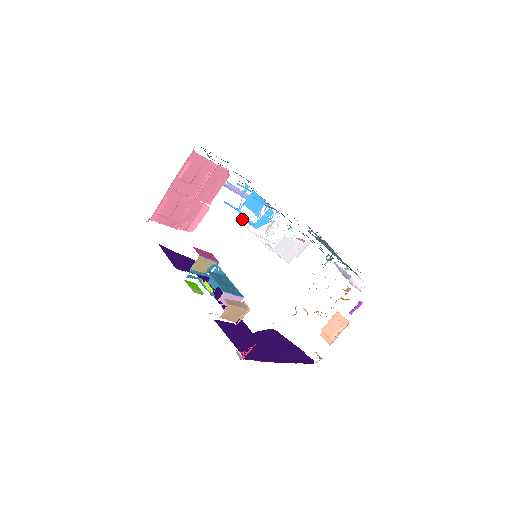
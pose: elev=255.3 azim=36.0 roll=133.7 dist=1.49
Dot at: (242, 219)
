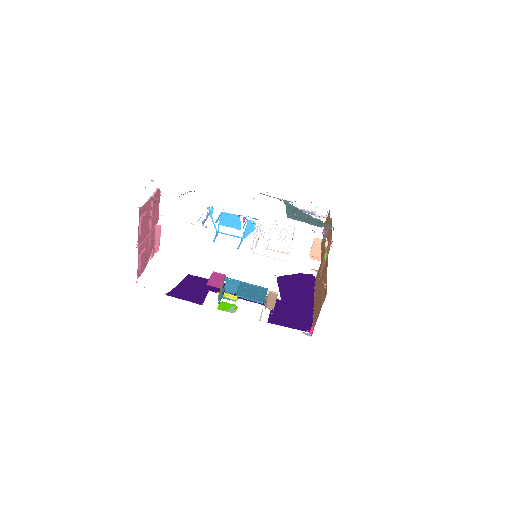
Dot at: (239, 246)
